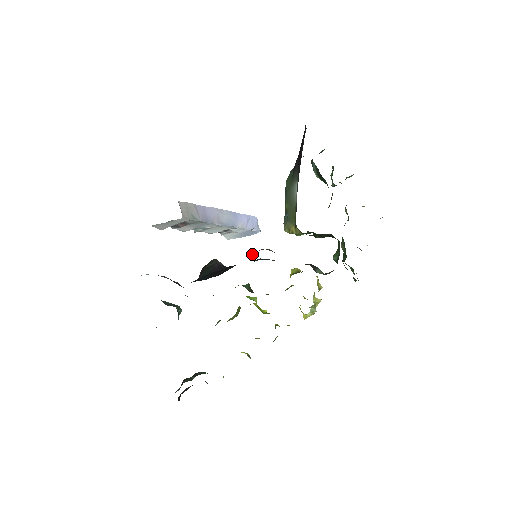
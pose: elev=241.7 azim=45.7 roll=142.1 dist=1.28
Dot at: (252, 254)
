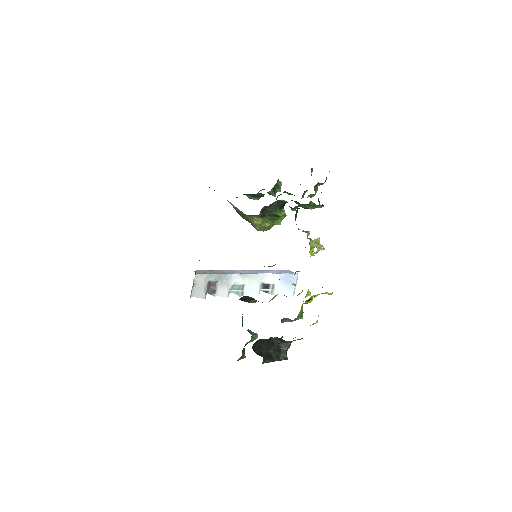
Dot at: occluded
